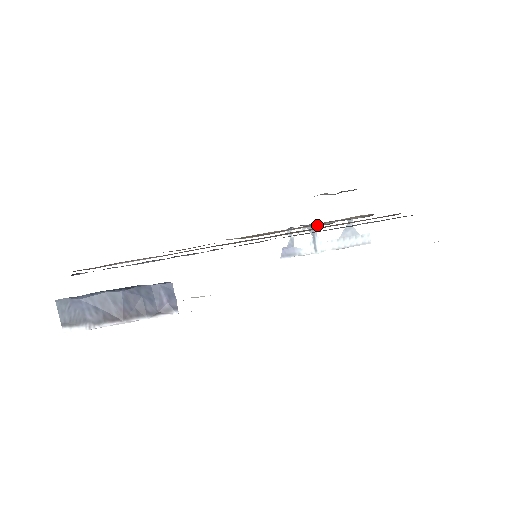
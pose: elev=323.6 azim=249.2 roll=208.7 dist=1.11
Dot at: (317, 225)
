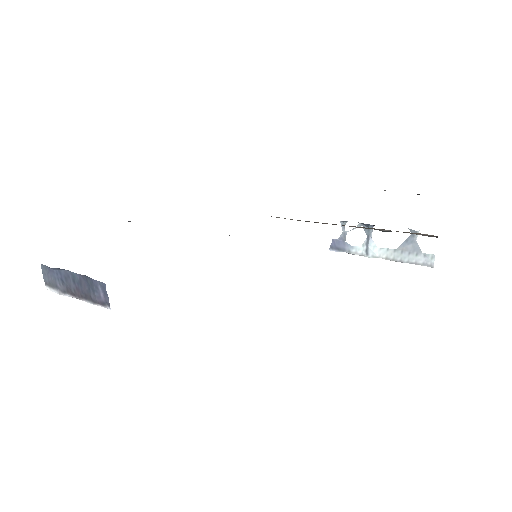
Dot at: (369, 228)
